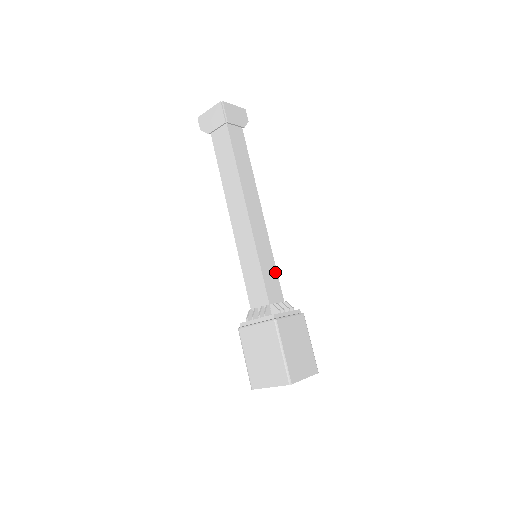
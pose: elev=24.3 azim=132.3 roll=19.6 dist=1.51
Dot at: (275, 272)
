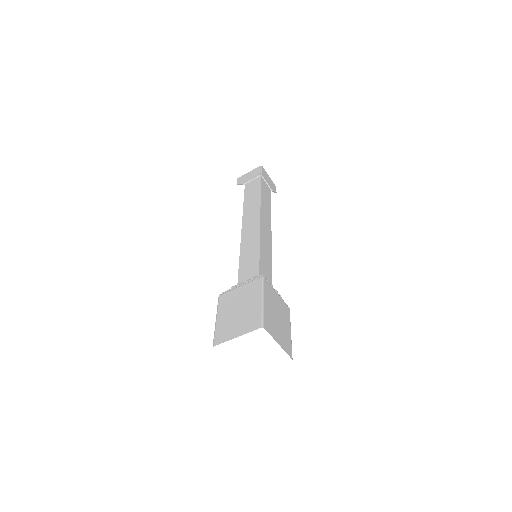
Dot at: (270, 270)
